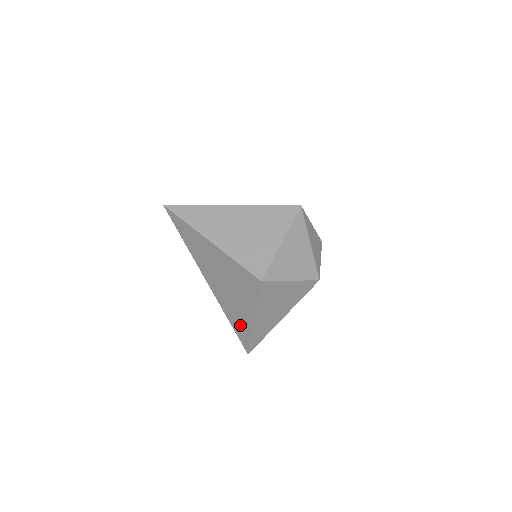
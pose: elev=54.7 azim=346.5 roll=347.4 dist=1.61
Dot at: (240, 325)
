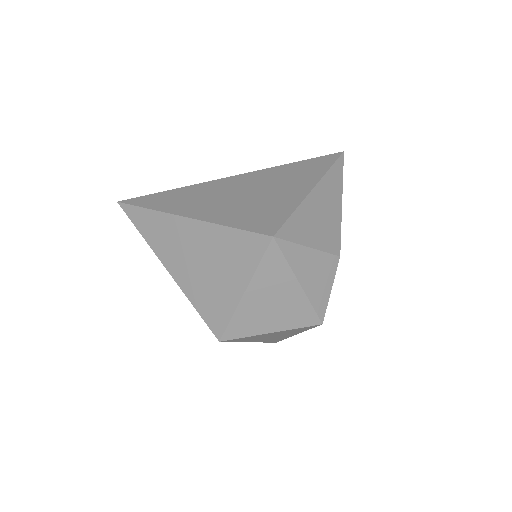
Dot at: occluded
